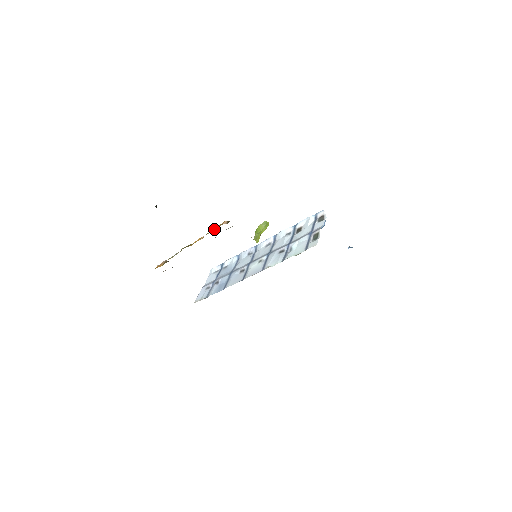
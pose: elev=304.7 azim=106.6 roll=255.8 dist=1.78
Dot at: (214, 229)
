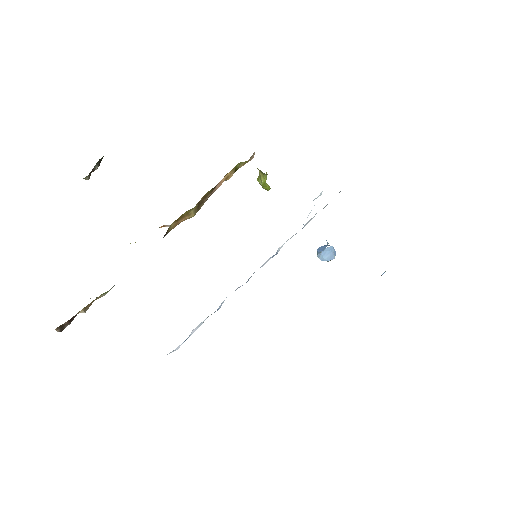
Dot at: occluded
